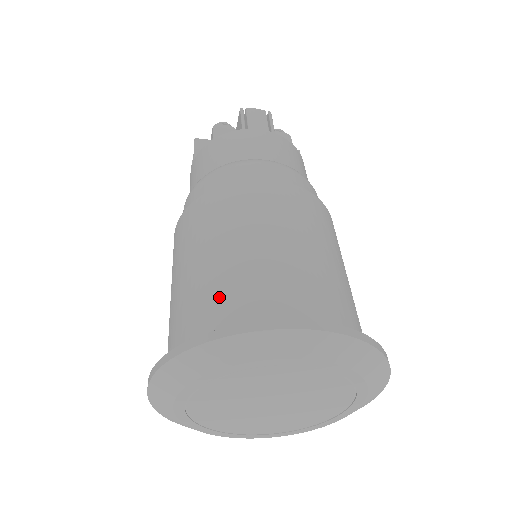
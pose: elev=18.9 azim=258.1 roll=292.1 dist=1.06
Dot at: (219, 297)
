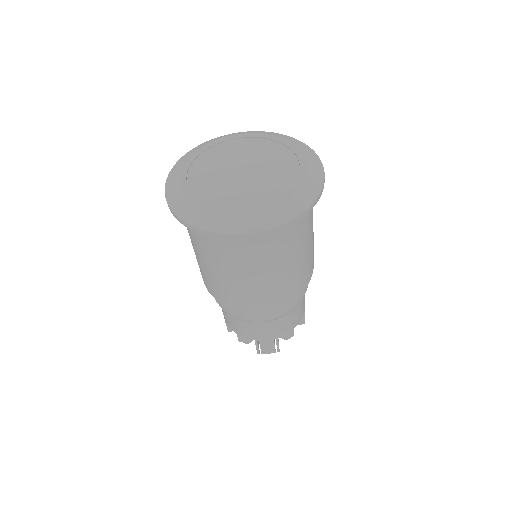
Dot at: occluded
